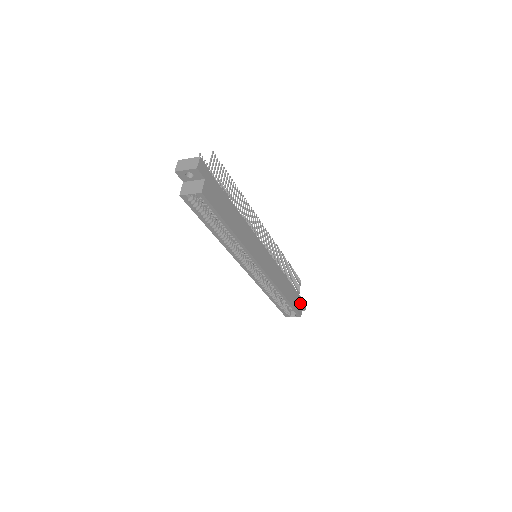
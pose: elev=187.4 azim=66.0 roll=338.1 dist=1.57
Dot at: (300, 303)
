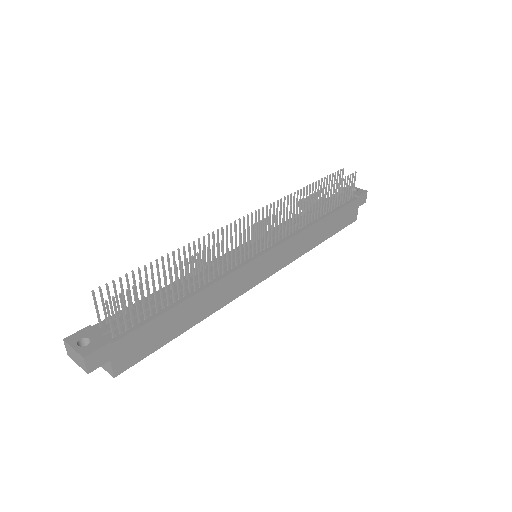
Dot at: (353, 208)
